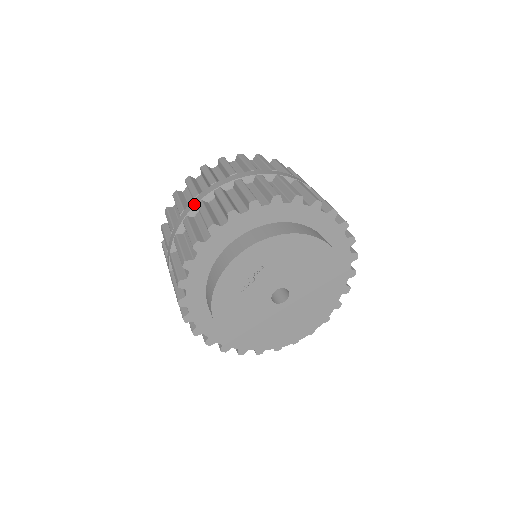
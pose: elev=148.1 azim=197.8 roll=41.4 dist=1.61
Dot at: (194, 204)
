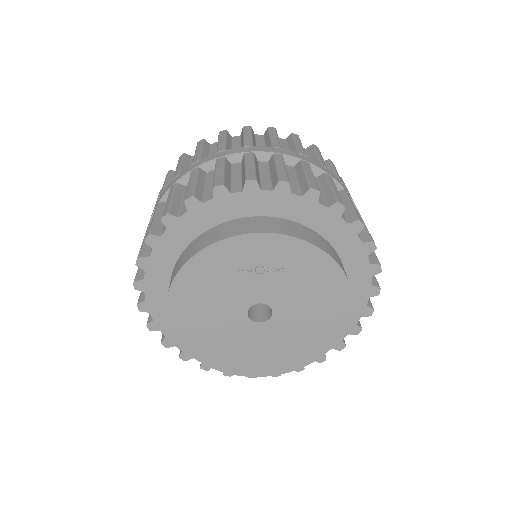
Dot at: (271, 150)
